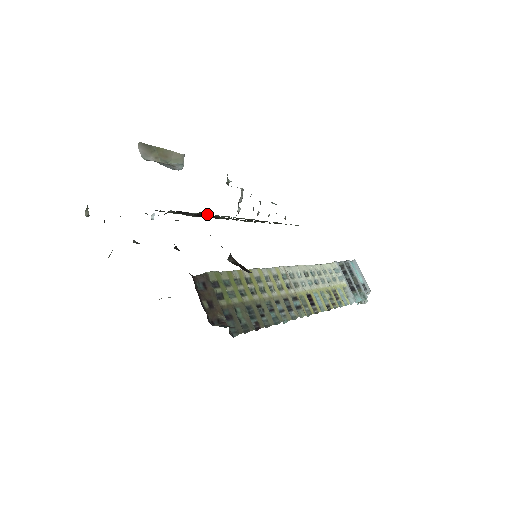
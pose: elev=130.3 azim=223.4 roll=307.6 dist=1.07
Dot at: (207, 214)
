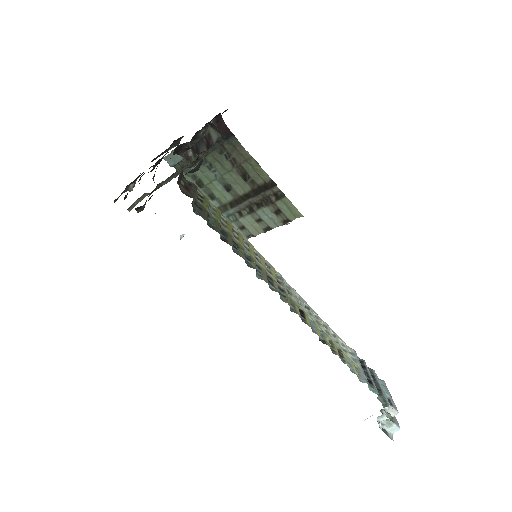
Dot at: (214, 136)
